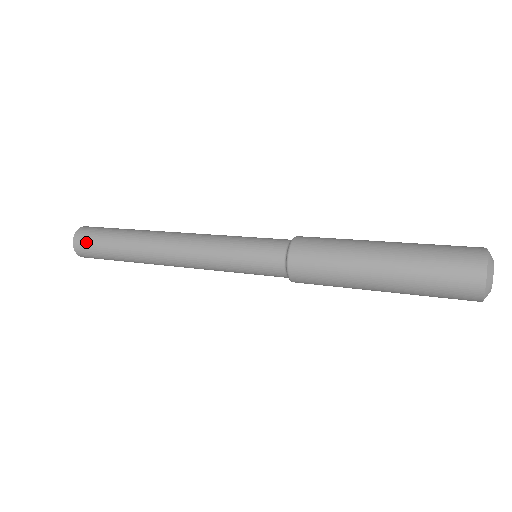
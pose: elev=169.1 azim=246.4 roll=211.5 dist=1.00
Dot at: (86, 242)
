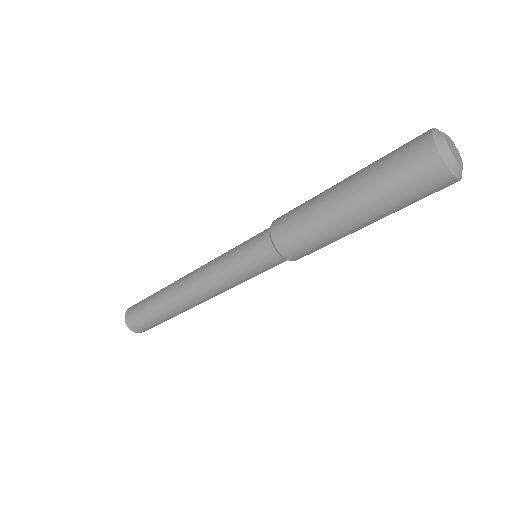
Dot at: (134, 308)
